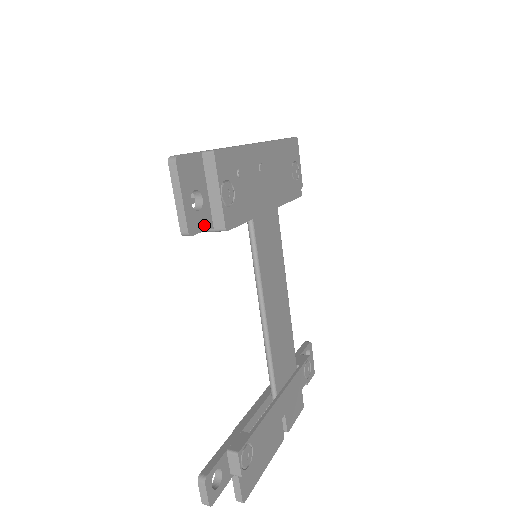
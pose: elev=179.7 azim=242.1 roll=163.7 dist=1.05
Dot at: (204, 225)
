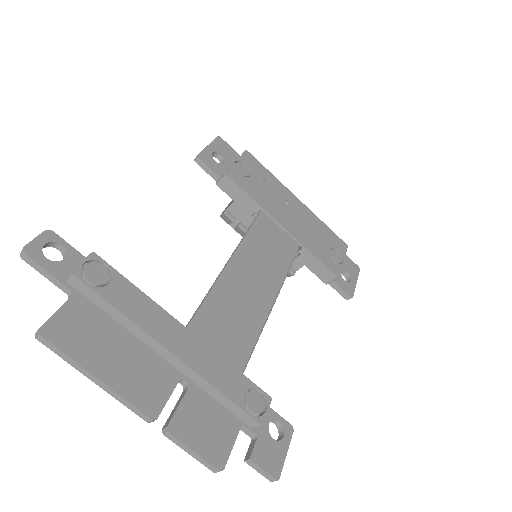
Dot at: (214, 169)
